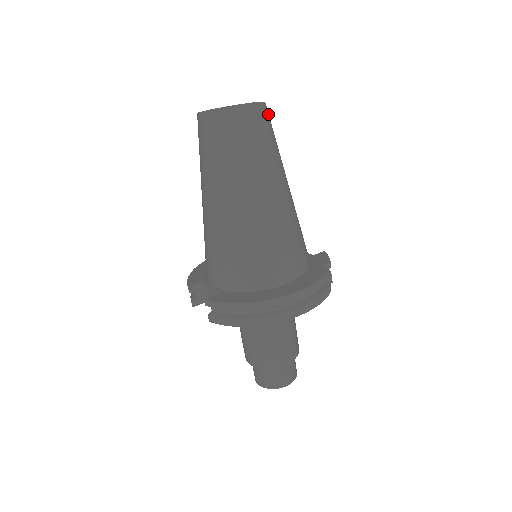
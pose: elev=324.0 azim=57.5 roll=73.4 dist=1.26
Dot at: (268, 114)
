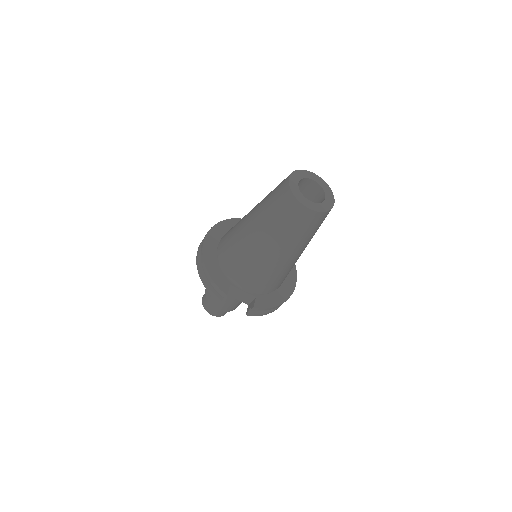
Dot at: occluded
